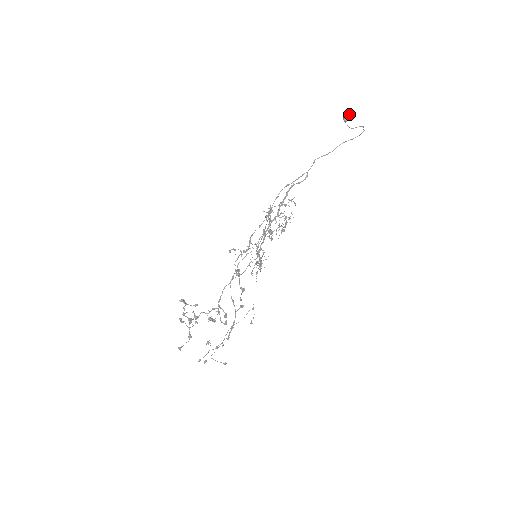
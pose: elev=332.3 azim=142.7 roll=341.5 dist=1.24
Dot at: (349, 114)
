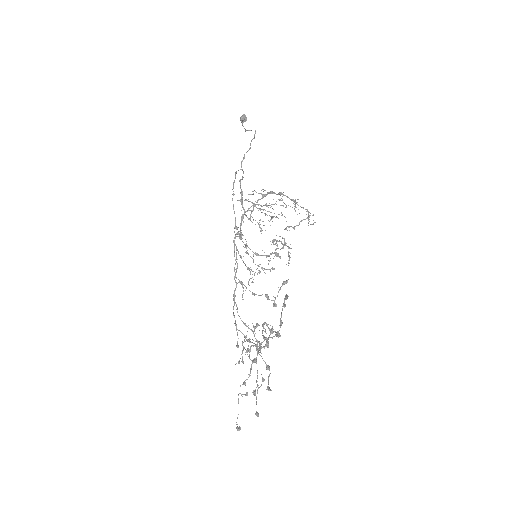
Dot at: (245, 115)
